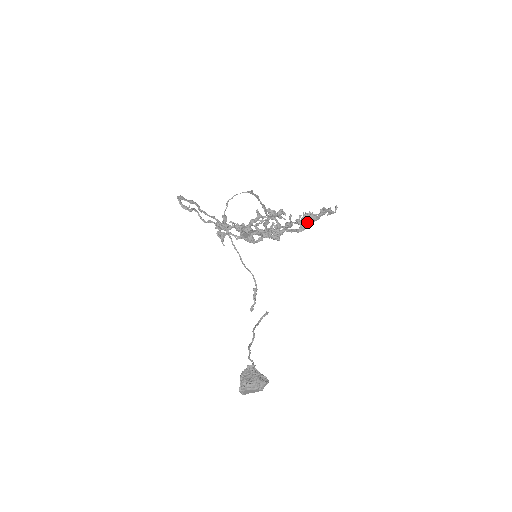
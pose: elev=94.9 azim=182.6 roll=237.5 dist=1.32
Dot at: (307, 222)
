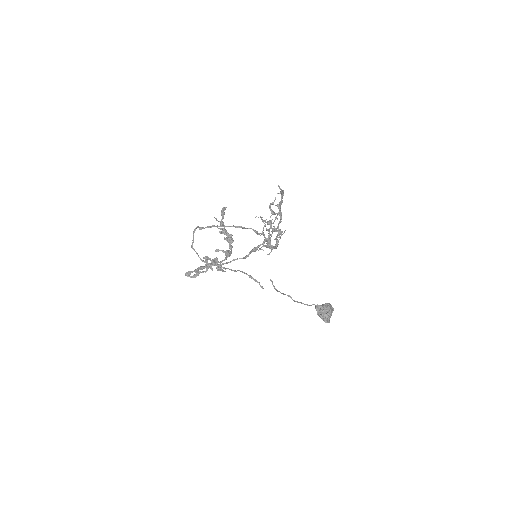
Dot at: (280, 209)
